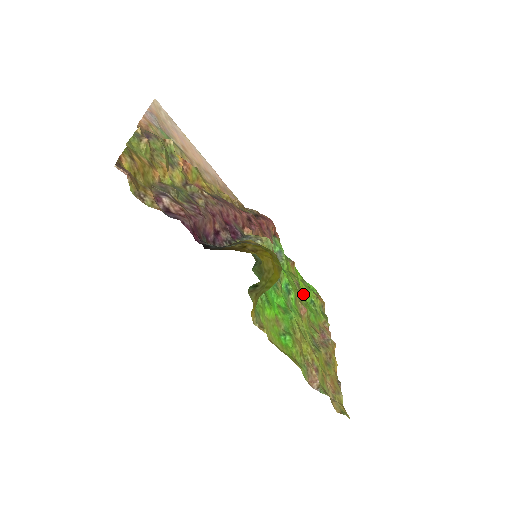
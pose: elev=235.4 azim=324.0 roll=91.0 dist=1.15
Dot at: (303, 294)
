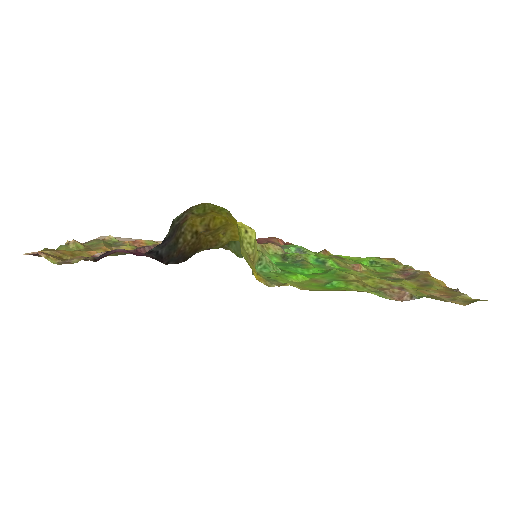
Dot at: (351, 260)
